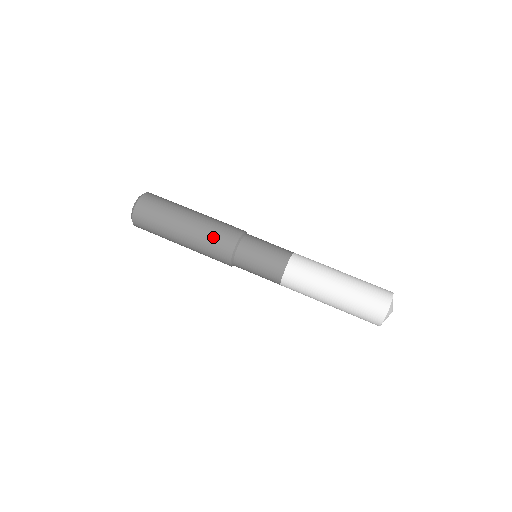
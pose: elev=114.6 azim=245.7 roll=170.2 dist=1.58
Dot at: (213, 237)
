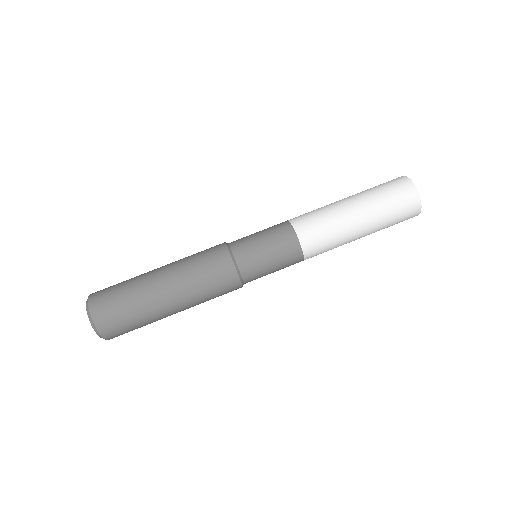
Dot at: (208, 286)
